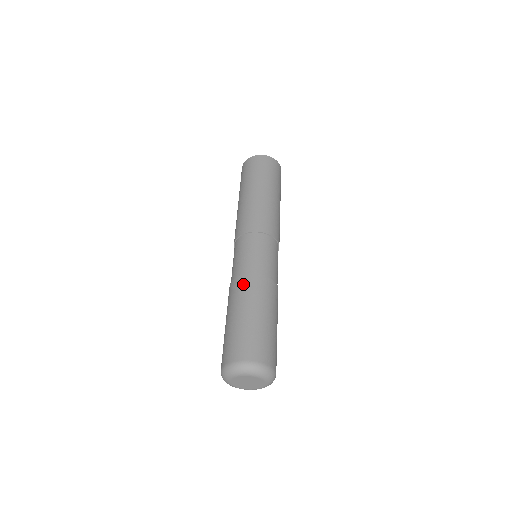
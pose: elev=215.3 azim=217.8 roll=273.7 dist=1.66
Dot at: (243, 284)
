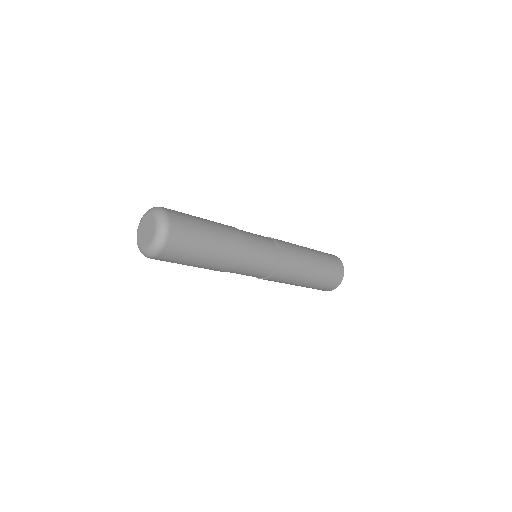
Dot at: occluded
